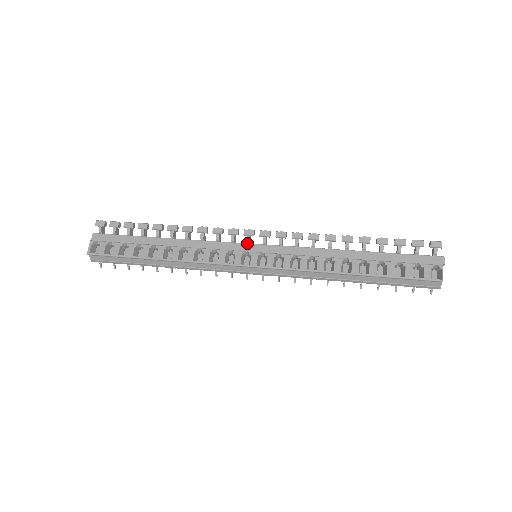
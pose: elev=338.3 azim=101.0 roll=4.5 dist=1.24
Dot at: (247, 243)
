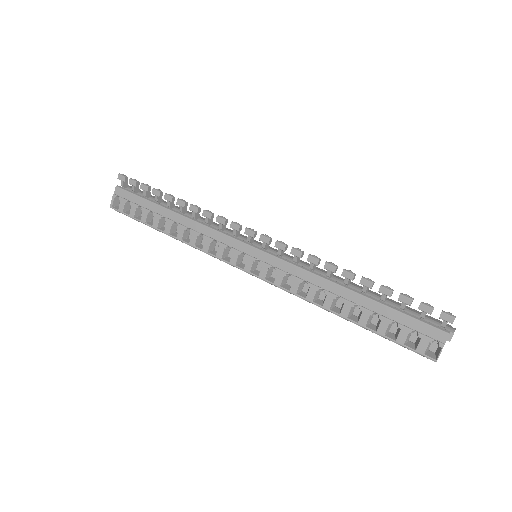
Dot at: (246, 243)
